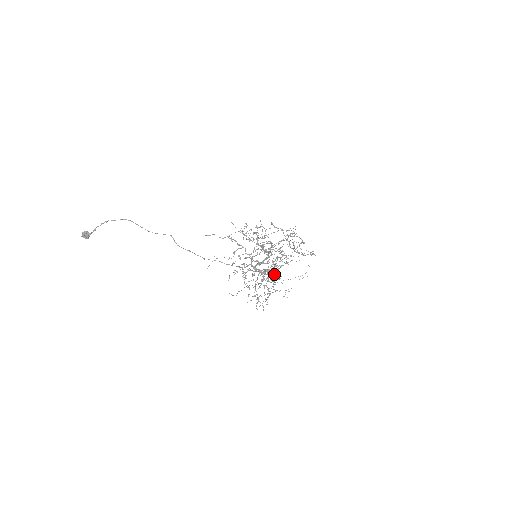
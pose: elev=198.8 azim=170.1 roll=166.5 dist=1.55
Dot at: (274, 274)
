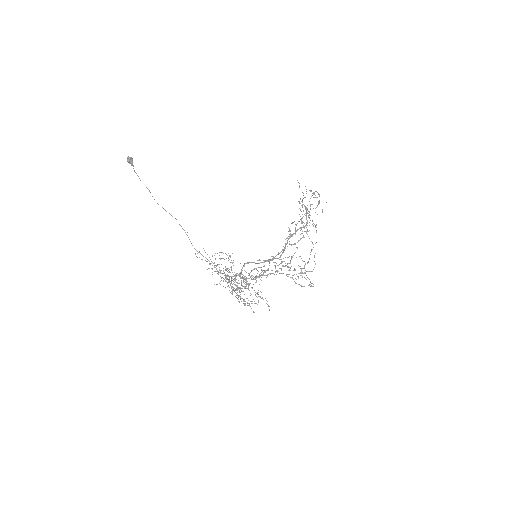
Dot at: occluded
